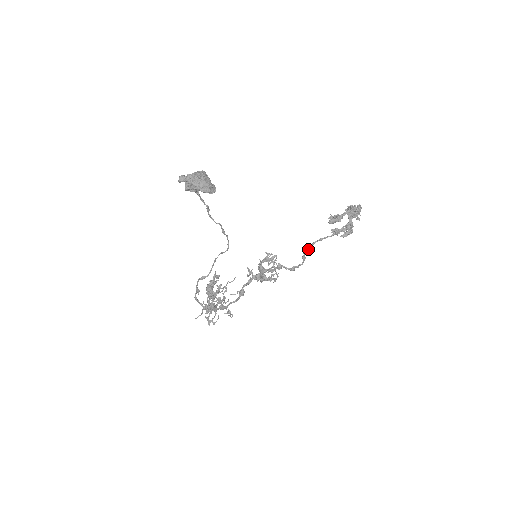
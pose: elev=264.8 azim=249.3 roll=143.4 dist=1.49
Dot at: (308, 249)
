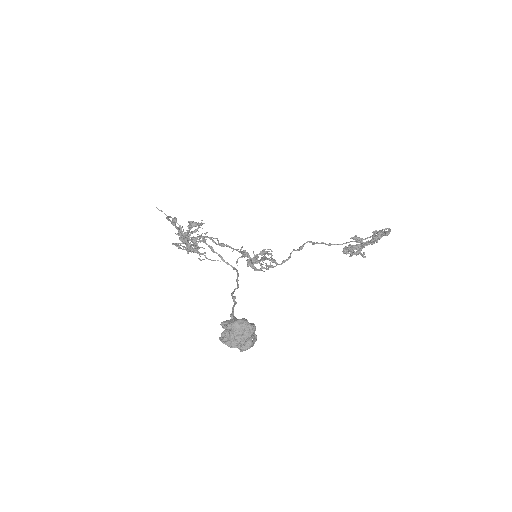
Dot at: (311, 242)
